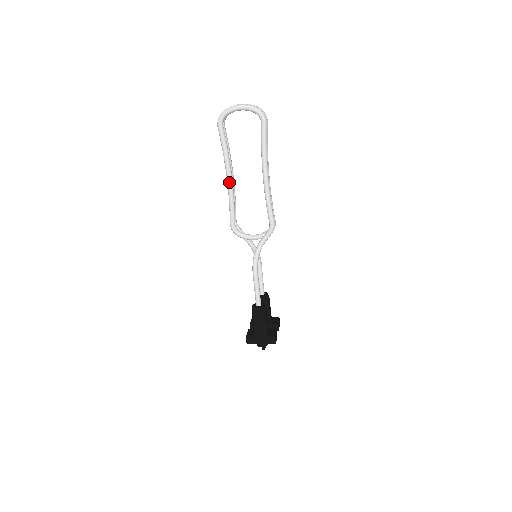
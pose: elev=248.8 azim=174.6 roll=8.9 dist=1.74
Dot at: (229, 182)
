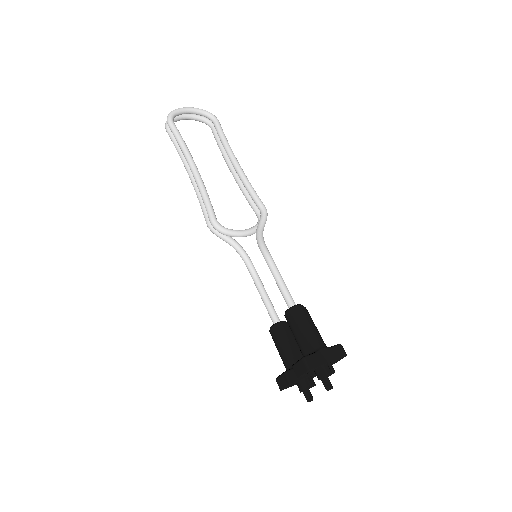
Dot at: (196, 171)
